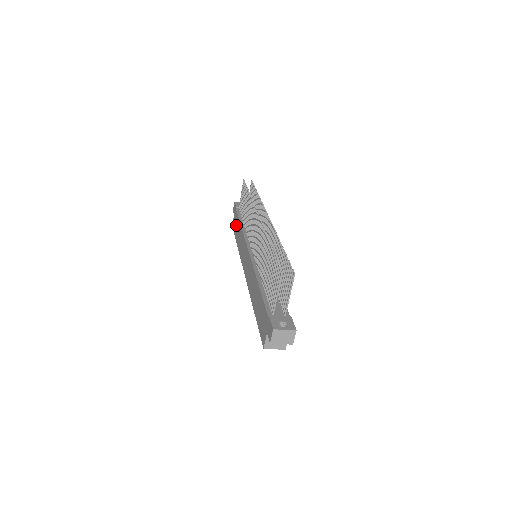
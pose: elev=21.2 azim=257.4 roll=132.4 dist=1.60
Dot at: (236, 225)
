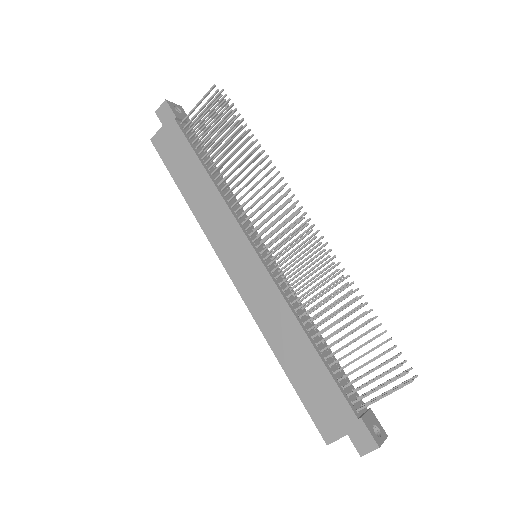
Dot at: (180, 156)
